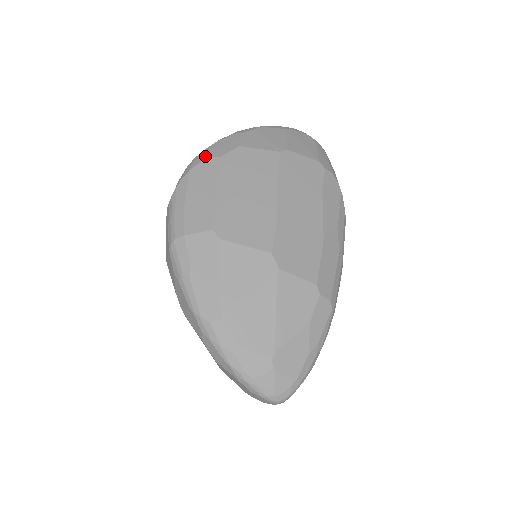
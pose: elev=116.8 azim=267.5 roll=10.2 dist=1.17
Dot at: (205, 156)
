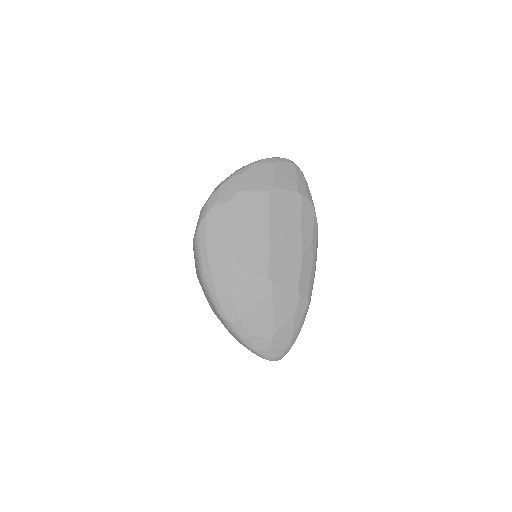
Dot at: (216, 201)
